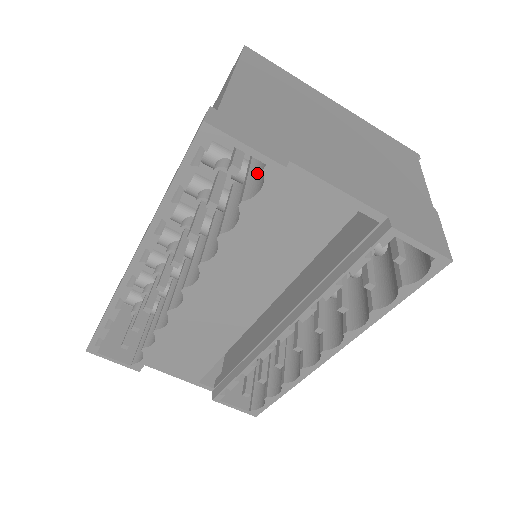
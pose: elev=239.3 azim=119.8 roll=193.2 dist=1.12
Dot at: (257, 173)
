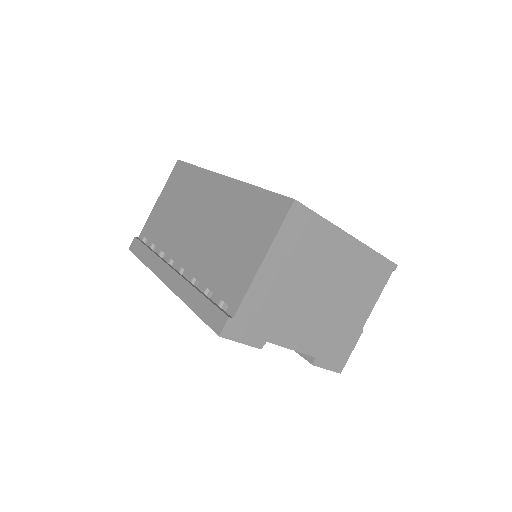
Dot at: occluded
